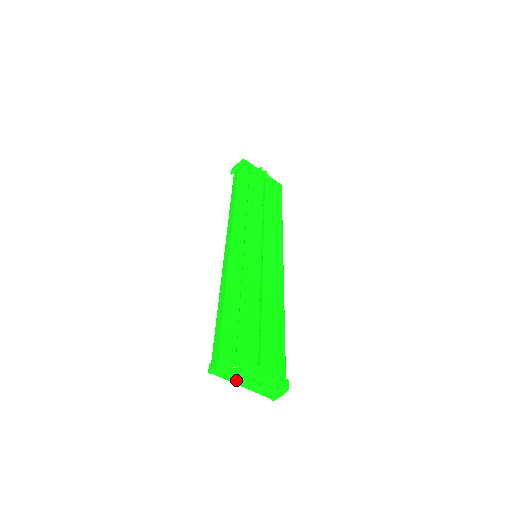
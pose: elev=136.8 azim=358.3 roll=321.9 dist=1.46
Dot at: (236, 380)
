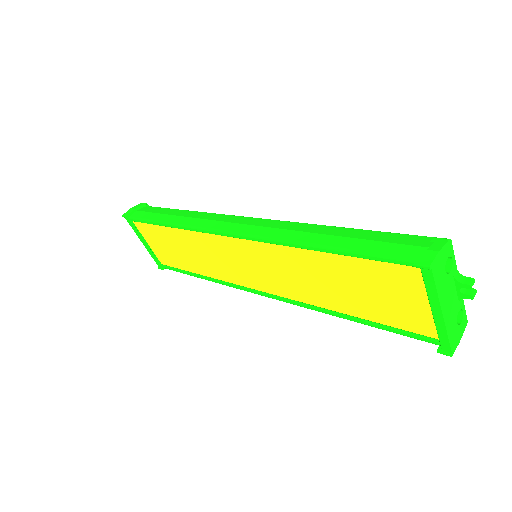
Dot at: (442, 293)
